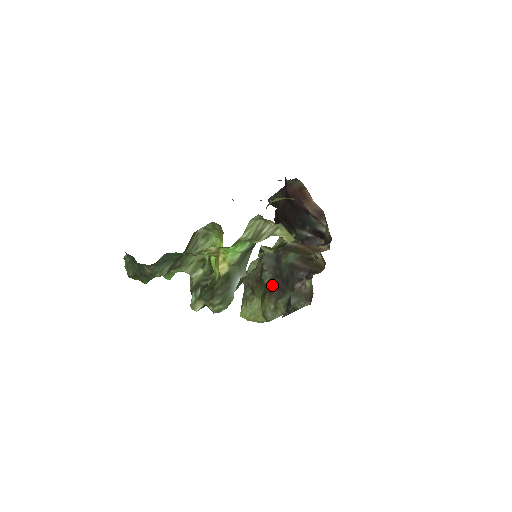
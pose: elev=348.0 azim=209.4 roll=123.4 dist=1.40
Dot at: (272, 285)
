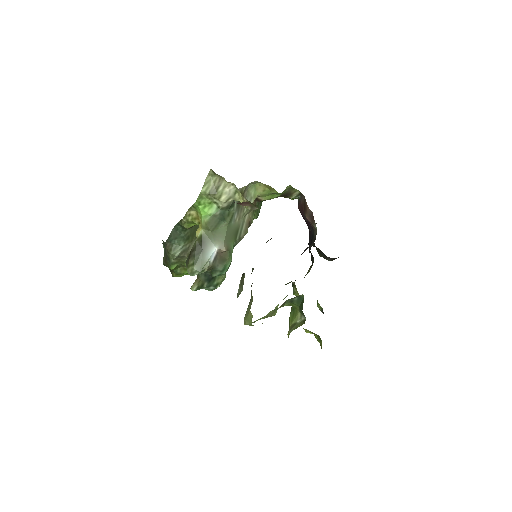
Dot at: occluded
